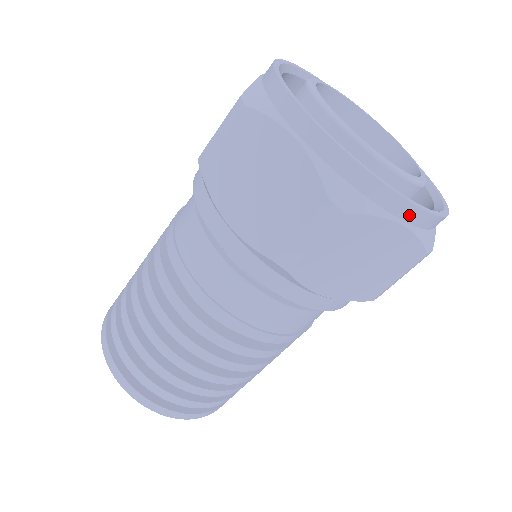
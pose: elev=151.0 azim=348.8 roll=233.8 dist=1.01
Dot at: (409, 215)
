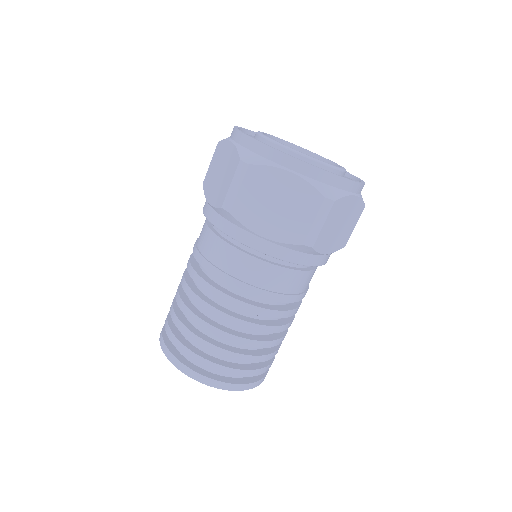
Dot at: (294, 166)
